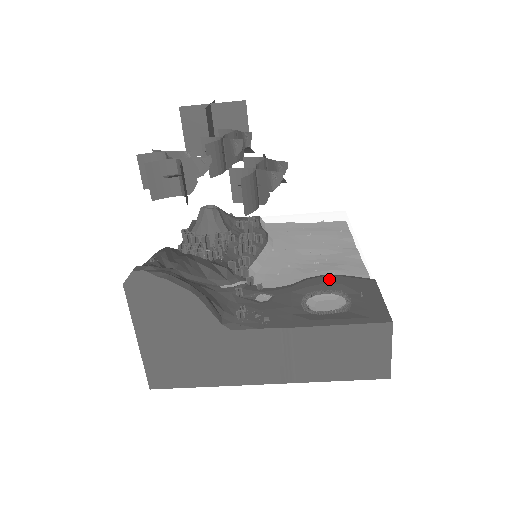
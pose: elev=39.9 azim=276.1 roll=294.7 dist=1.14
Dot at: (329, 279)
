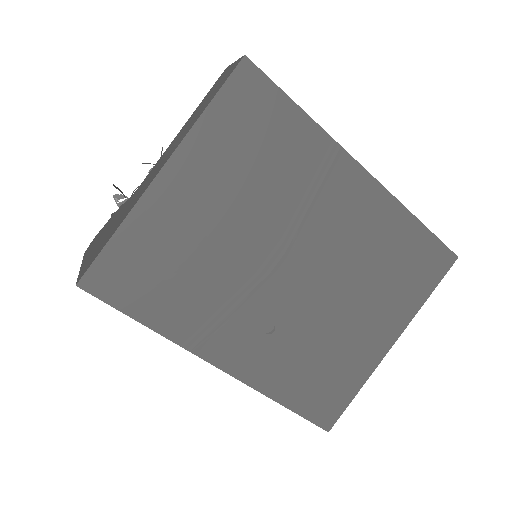
Dot at: occluded
